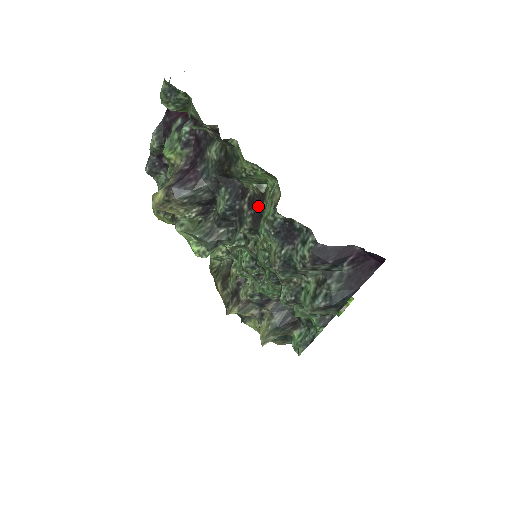
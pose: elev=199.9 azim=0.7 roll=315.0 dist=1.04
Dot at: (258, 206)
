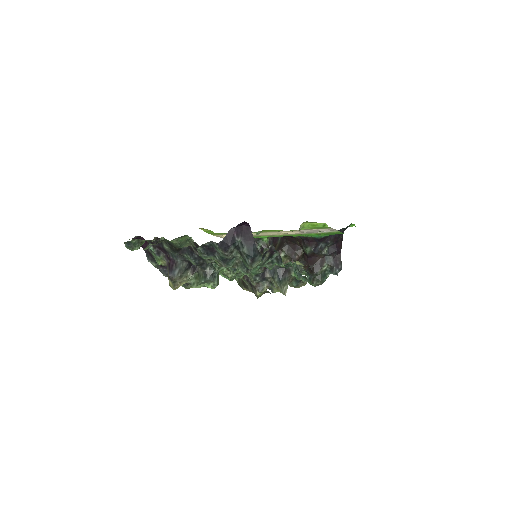
Dot at: occluded
